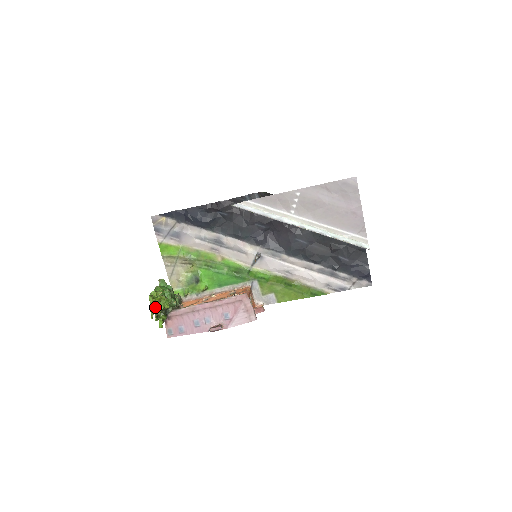
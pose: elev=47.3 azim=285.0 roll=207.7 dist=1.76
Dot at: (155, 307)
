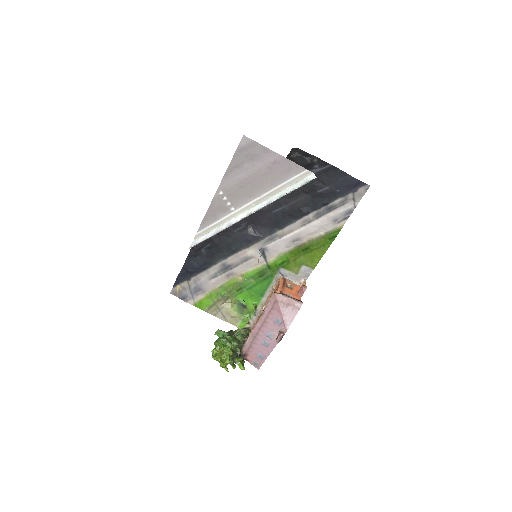
Dot at: (223, 361)
